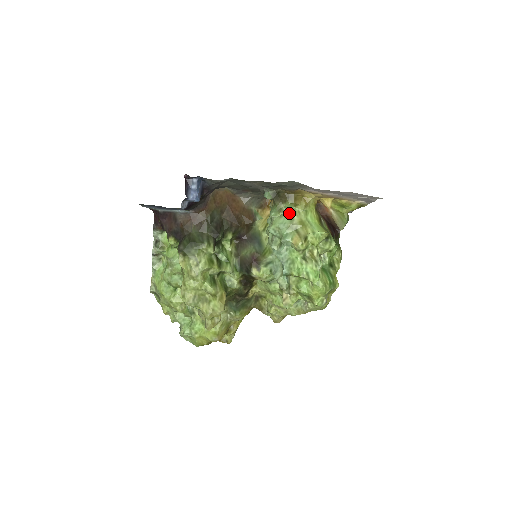
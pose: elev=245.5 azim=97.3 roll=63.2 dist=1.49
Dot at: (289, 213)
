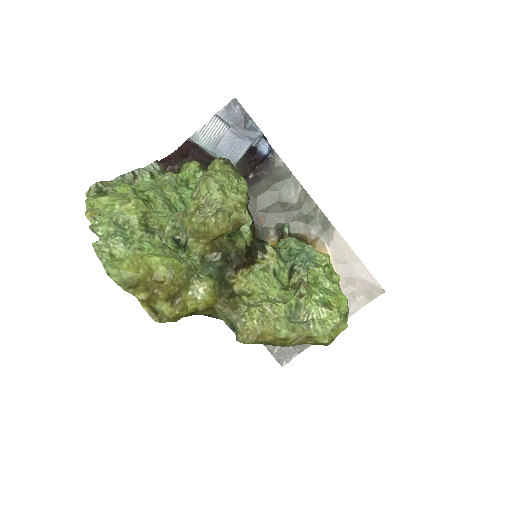
Dot at: occluded
